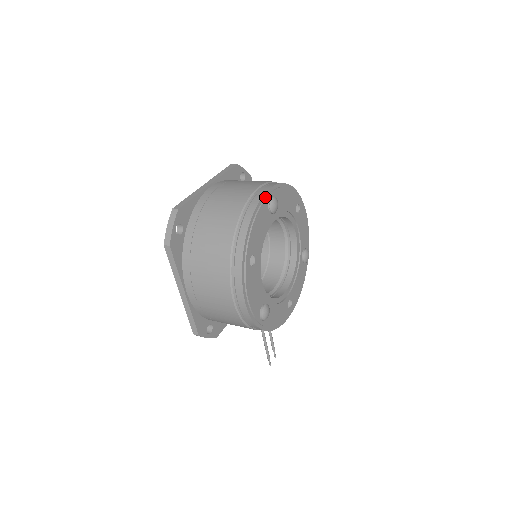
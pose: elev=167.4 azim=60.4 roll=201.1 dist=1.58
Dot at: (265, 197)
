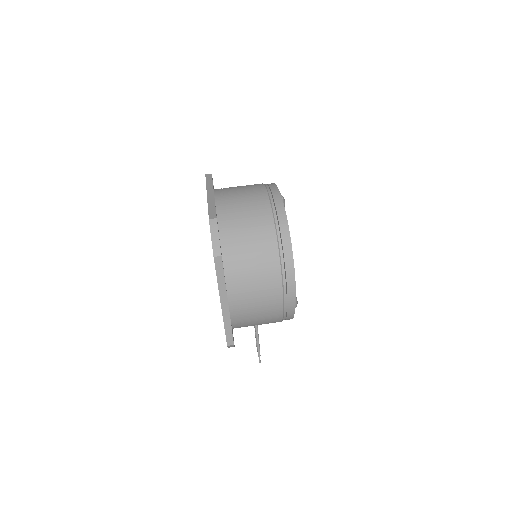
Dot at: occluded
